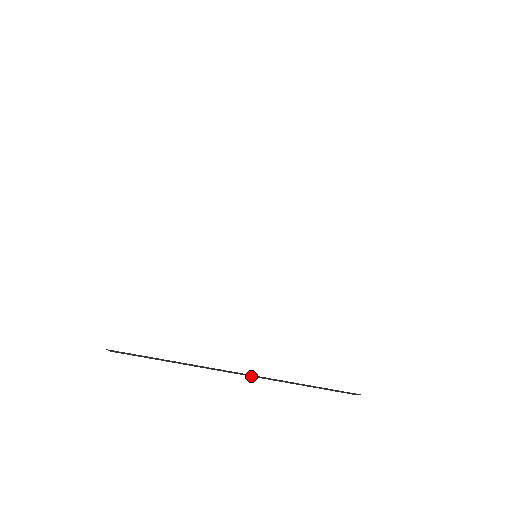
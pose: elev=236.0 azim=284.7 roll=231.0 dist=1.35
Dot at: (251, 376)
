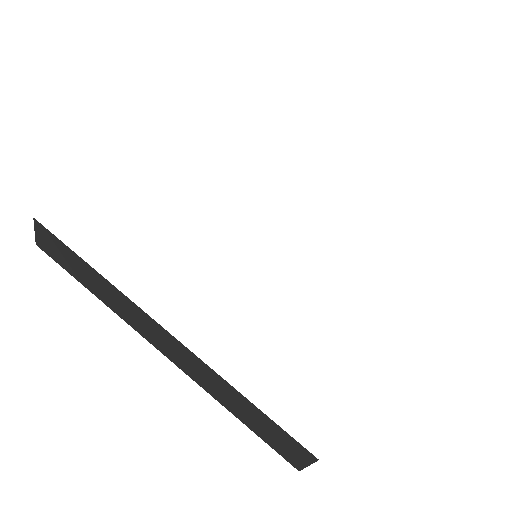
Dot at: (177, 363)
